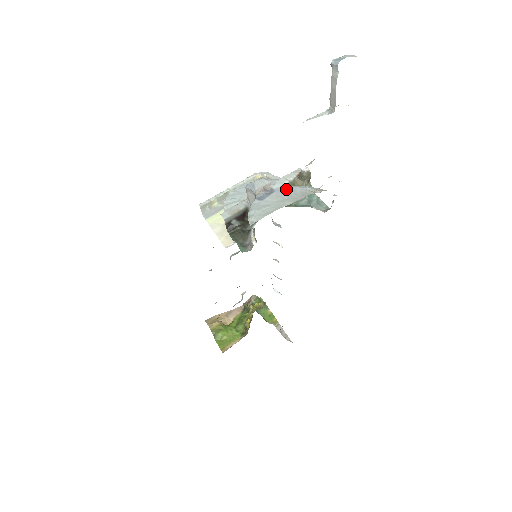
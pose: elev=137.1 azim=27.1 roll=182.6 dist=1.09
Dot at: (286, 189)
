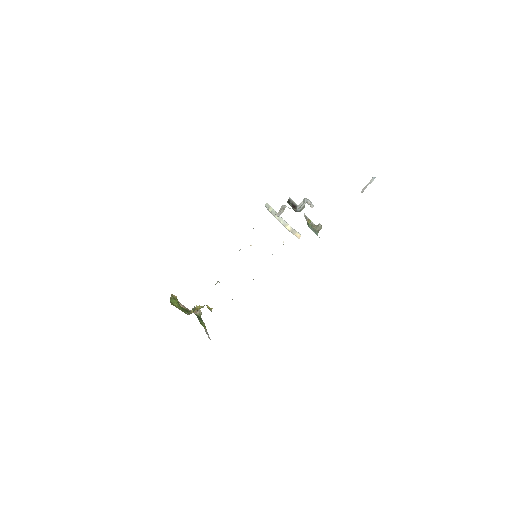
Dot at: occluded
